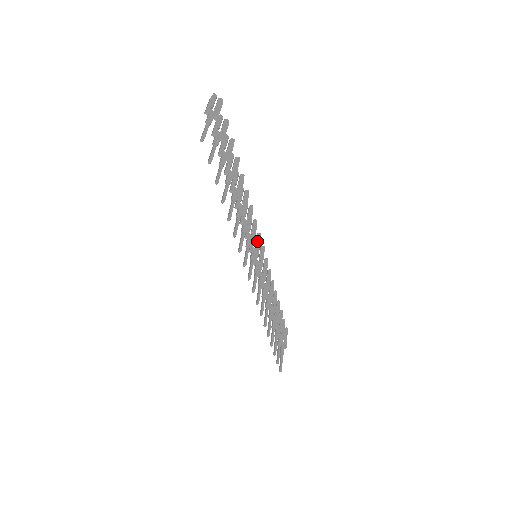
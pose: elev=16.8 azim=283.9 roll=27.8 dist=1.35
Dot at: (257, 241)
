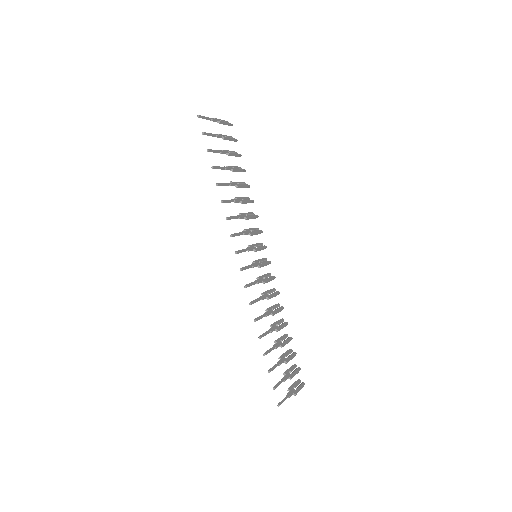
Dot at: (260, 246)
